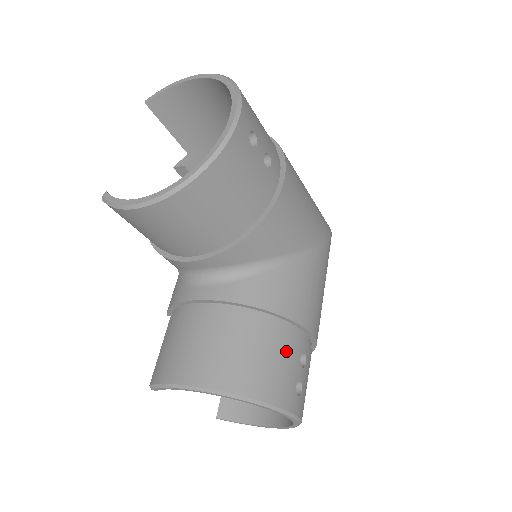
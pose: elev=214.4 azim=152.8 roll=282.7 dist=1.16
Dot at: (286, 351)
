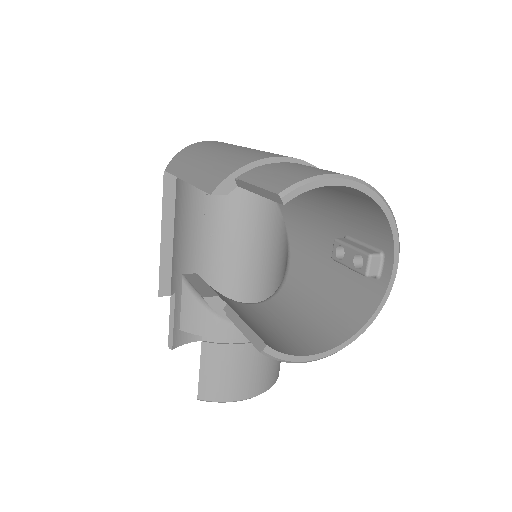
Dot at: occluded
